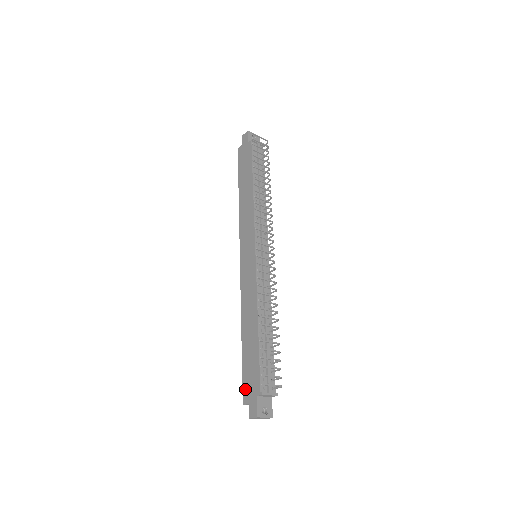
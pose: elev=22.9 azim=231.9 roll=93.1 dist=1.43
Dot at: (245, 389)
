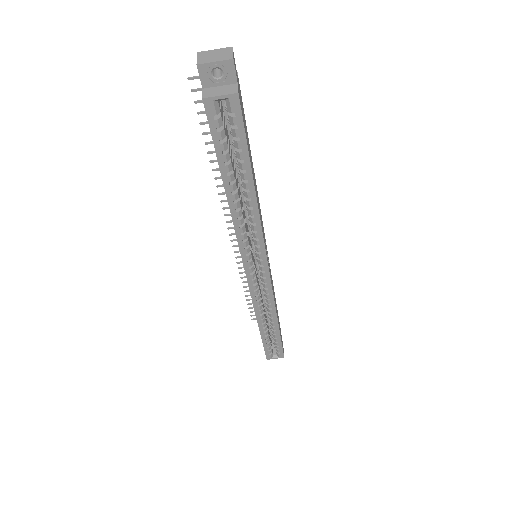
Dot at: (207, 117)
